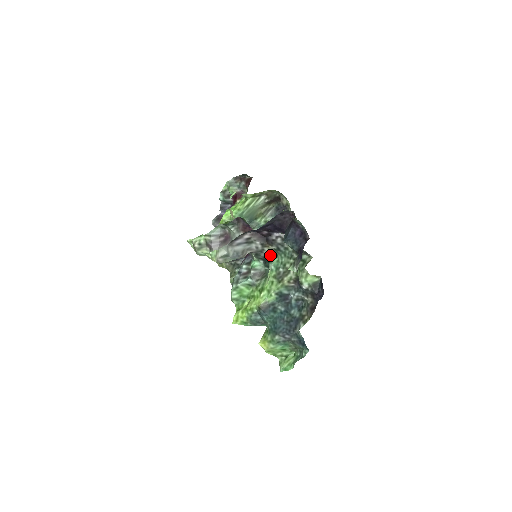
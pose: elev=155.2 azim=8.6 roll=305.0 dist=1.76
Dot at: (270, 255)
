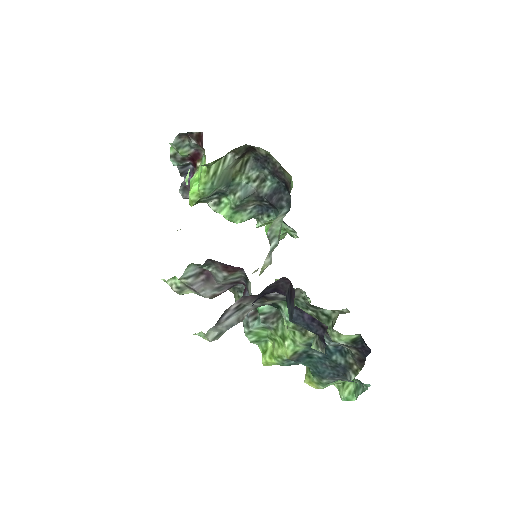
Dot at: (276, 302)
